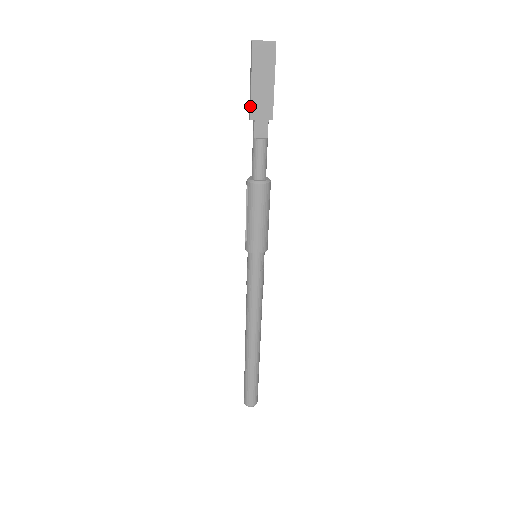
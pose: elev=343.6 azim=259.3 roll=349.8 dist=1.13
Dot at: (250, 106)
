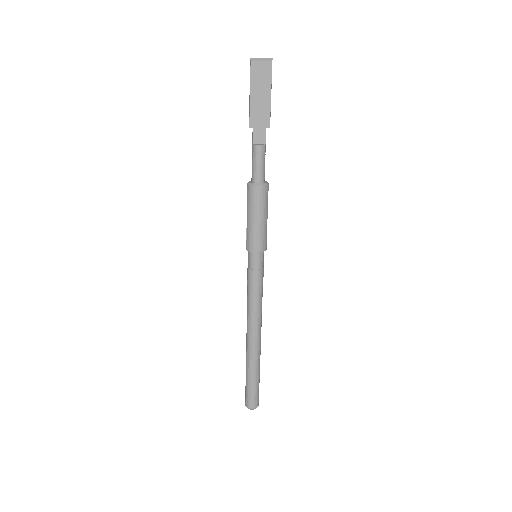
Dot at: (249, 115)
